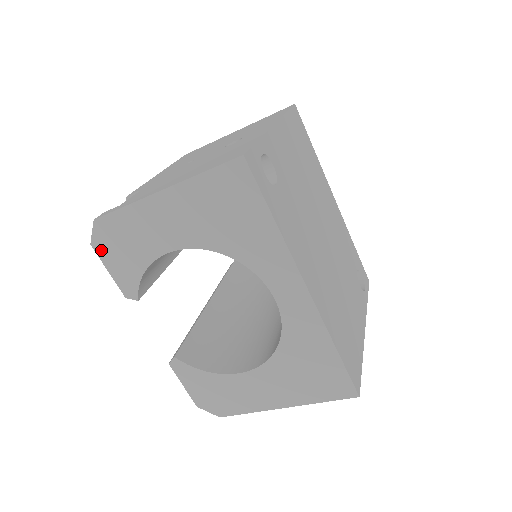
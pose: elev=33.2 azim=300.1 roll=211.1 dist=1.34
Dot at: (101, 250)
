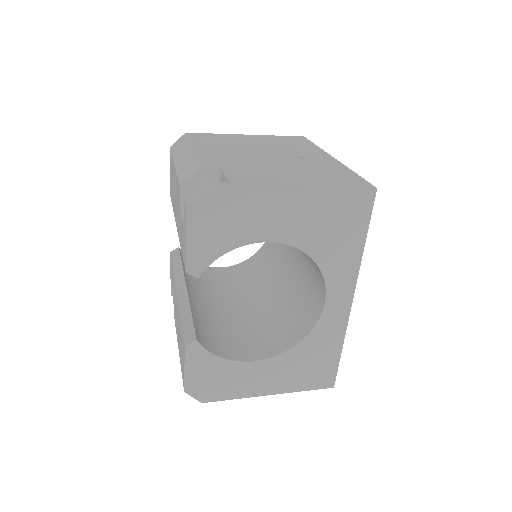
Dot at: (195, 219)
